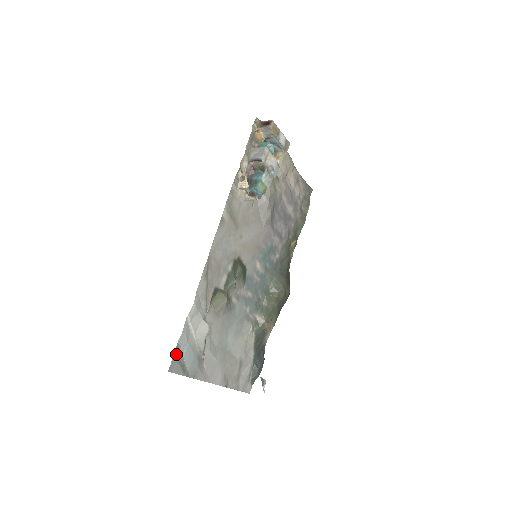
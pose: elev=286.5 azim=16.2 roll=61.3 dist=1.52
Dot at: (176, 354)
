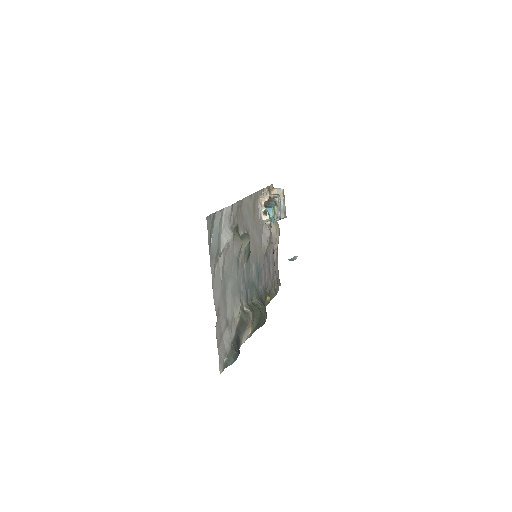
Dot at: (212, 217)
